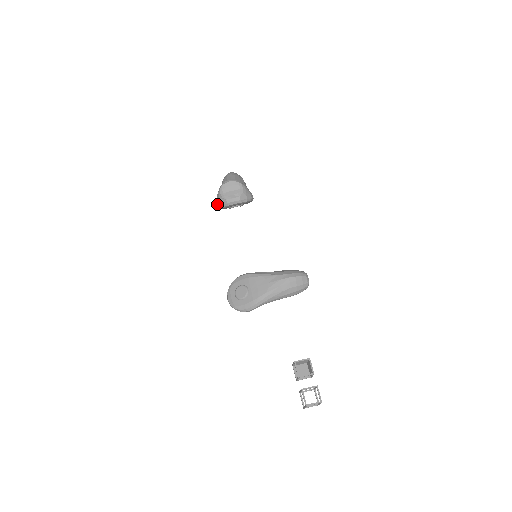
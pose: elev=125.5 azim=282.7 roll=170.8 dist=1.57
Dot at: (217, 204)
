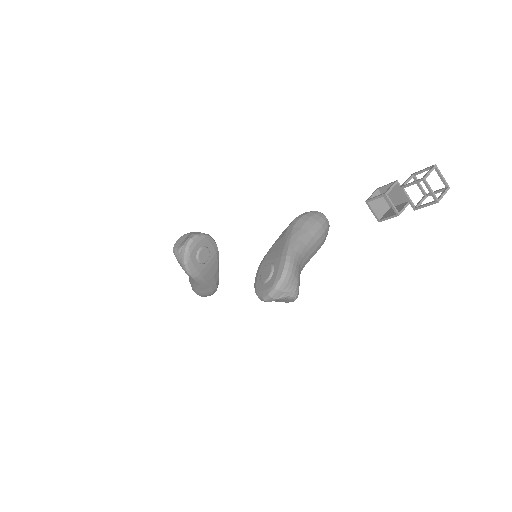
Dot at: (182, 263)
